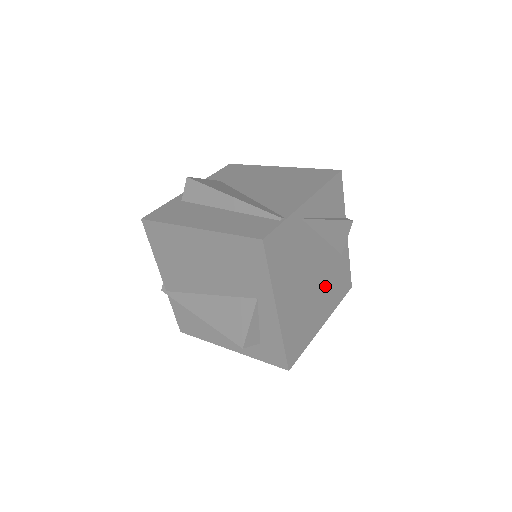
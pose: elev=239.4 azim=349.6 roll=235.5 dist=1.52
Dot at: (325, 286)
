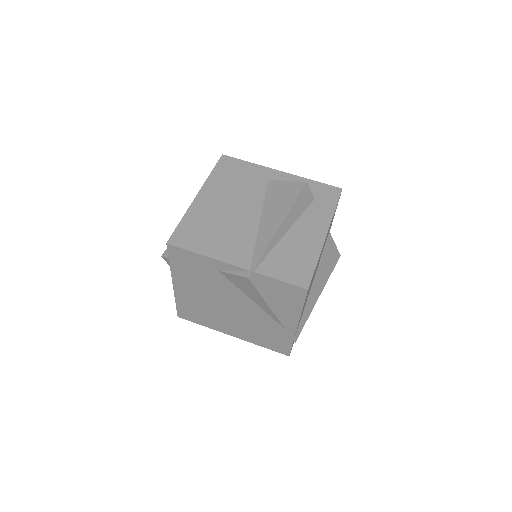
Dot at: occluded
